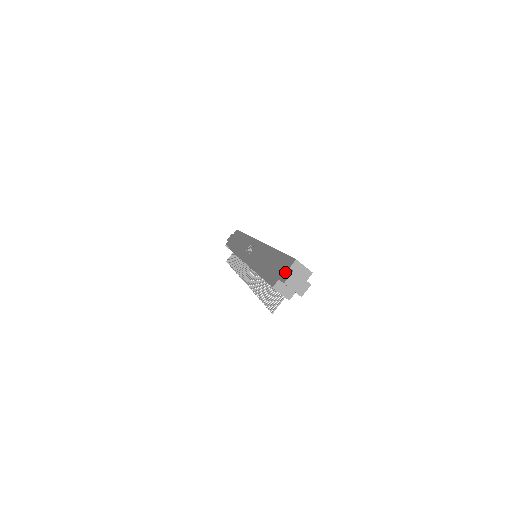
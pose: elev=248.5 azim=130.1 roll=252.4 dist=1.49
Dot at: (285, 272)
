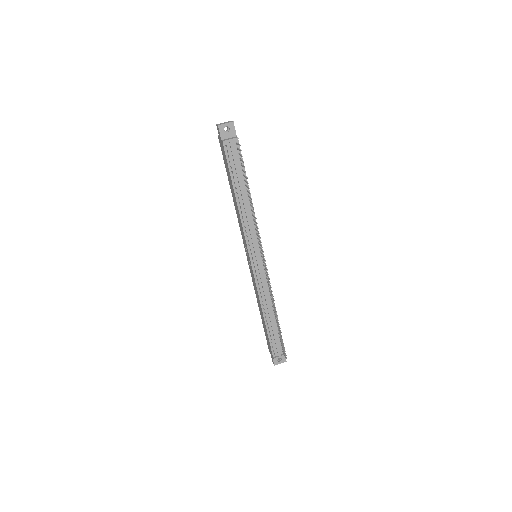
Dot at: (219, 137)
